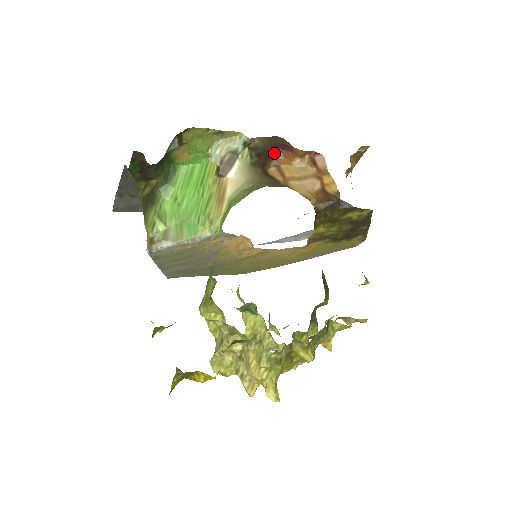
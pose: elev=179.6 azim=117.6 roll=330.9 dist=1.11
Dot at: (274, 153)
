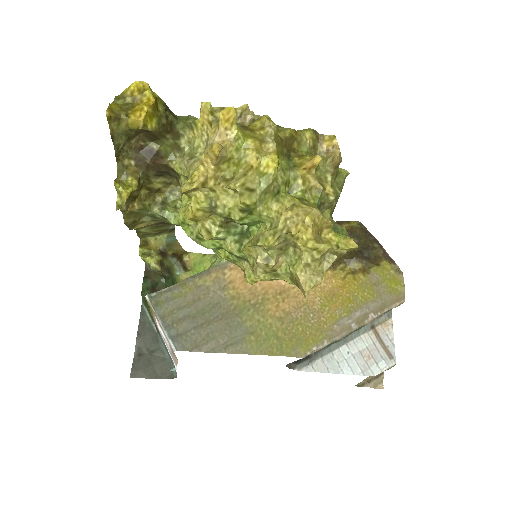
Dot at: occluded
